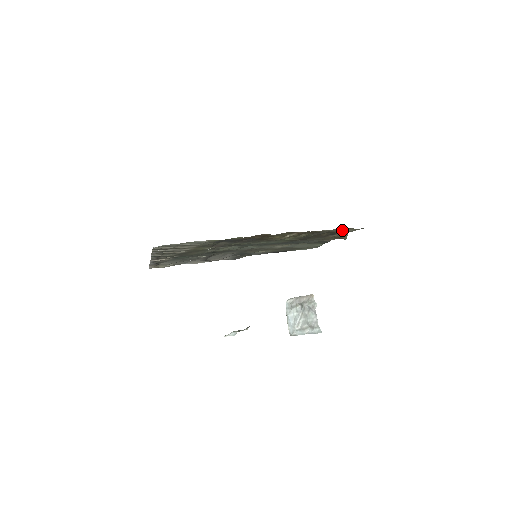
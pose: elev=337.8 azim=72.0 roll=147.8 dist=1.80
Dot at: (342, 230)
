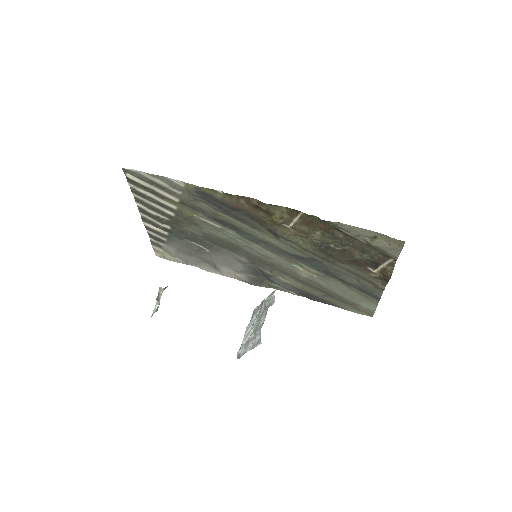
Dot at: (373, 240)
